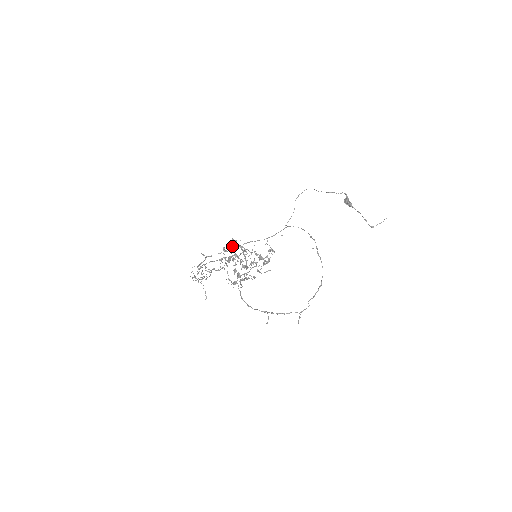
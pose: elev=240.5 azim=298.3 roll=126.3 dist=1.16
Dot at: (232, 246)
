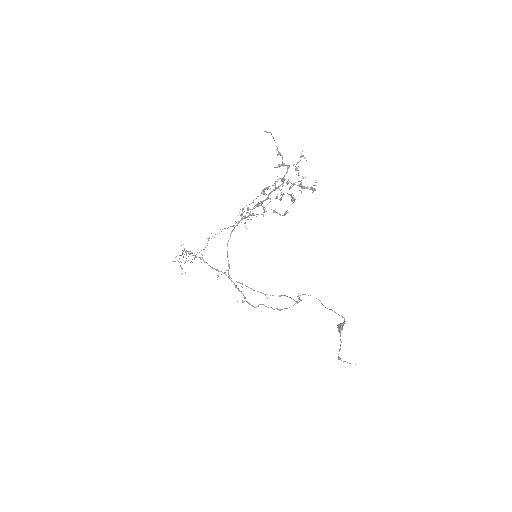
Dot at: occluded
